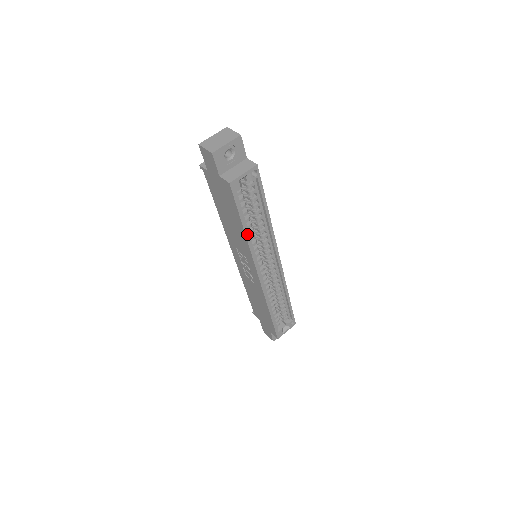
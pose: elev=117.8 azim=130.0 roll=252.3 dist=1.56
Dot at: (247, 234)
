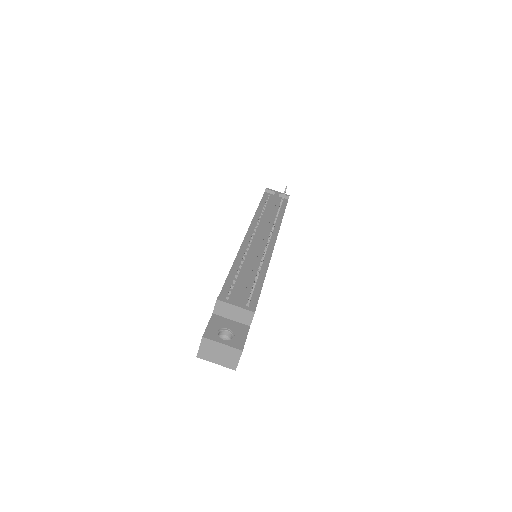
Dot at: occluded
